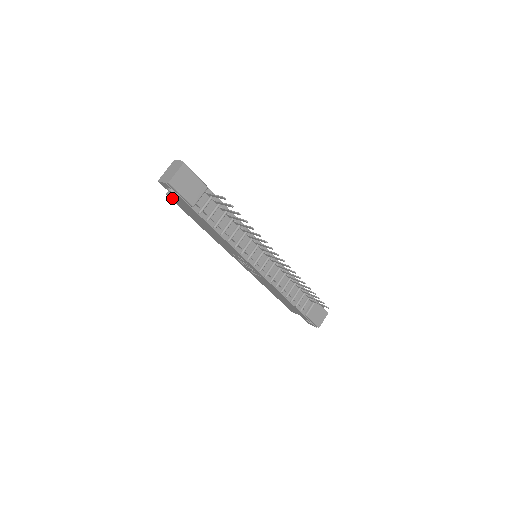
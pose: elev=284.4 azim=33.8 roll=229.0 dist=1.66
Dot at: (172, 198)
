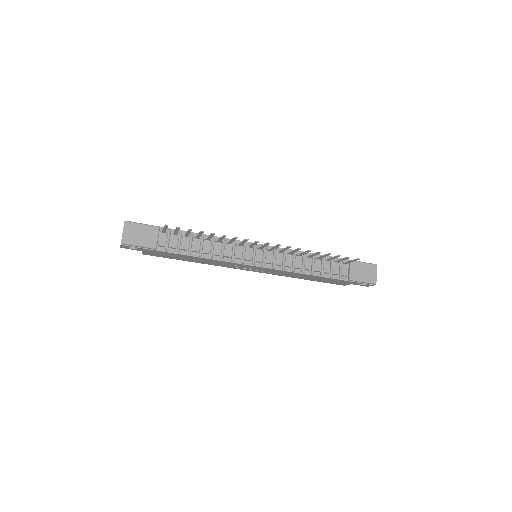
Dot at: (146, 254)
